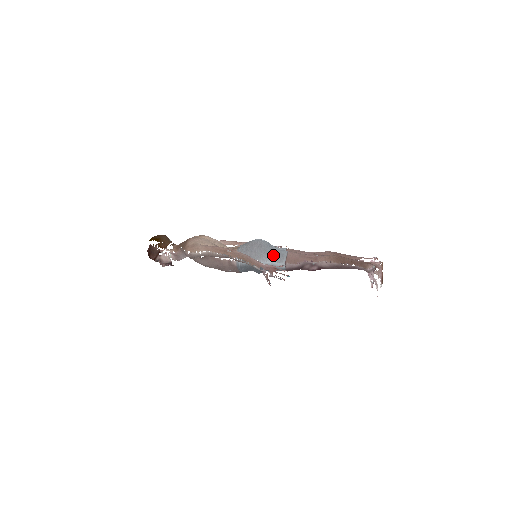
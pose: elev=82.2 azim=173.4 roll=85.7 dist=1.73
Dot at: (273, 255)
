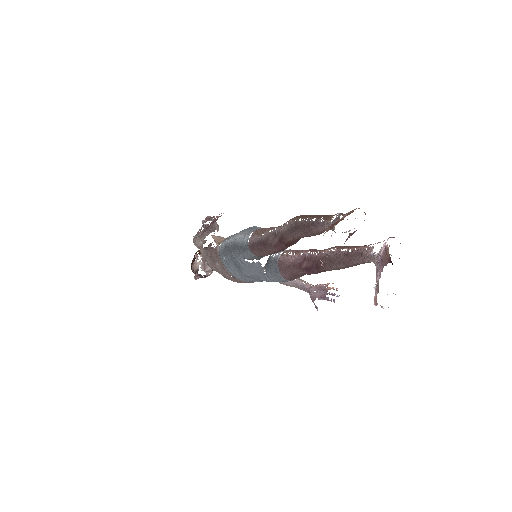
Dot at: (247, 229)
